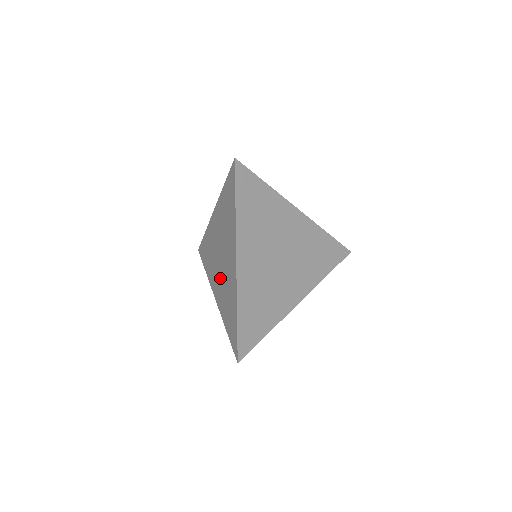
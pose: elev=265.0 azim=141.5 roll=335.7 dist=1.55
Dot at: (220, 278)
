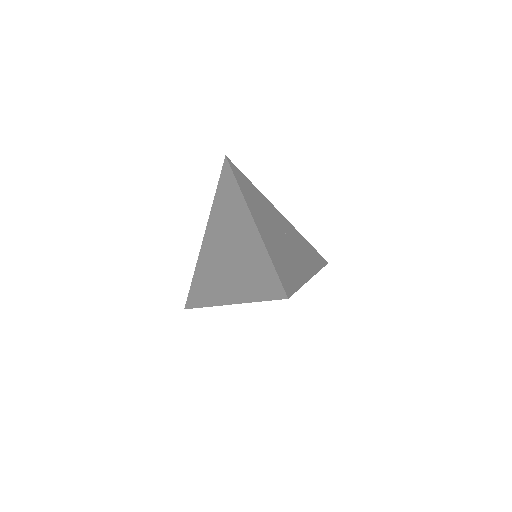
Dot at: (232, 271)
